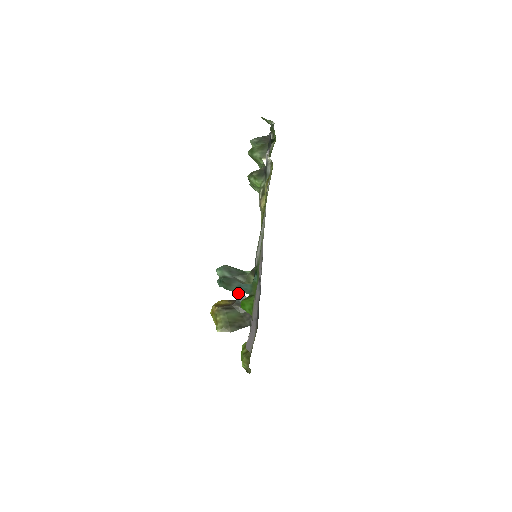
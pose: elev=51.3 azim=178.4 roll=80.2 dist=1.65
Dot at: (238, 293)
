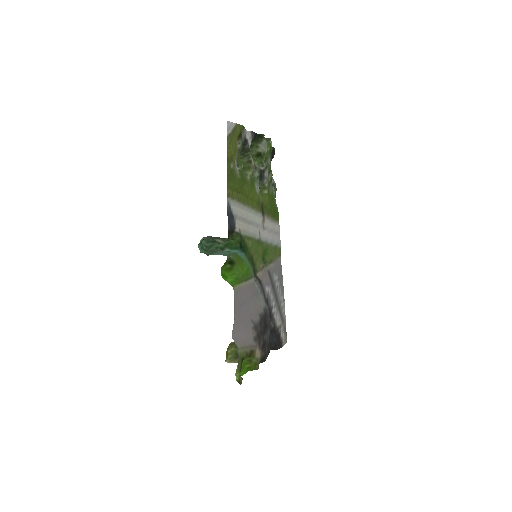
Dot at: occluded
